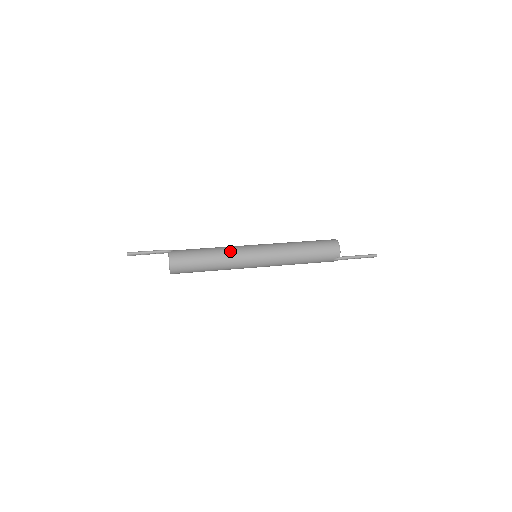
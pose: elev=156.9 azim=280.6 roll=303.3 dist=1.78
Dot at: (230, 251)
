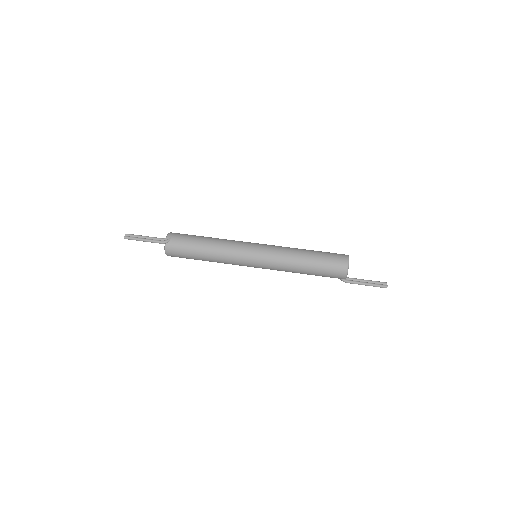
Dot at: (226, 257)
